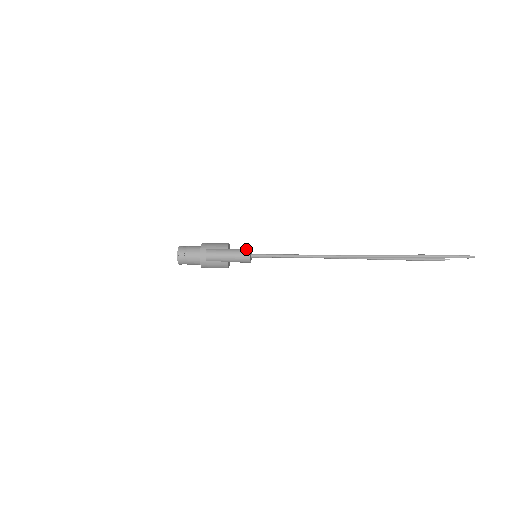
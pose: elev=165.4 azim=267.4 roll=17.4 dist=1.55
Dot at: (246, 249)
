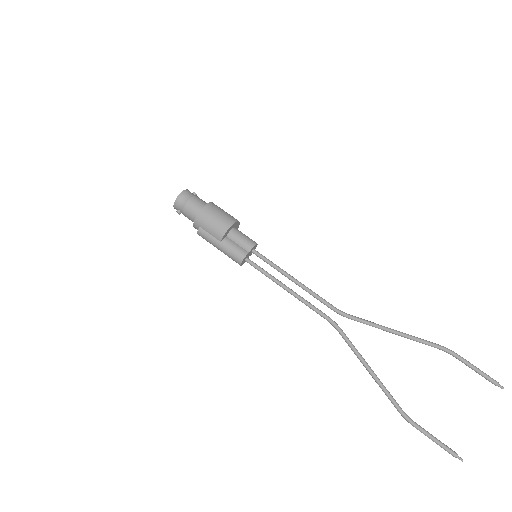
Dot at: (238, 256)
